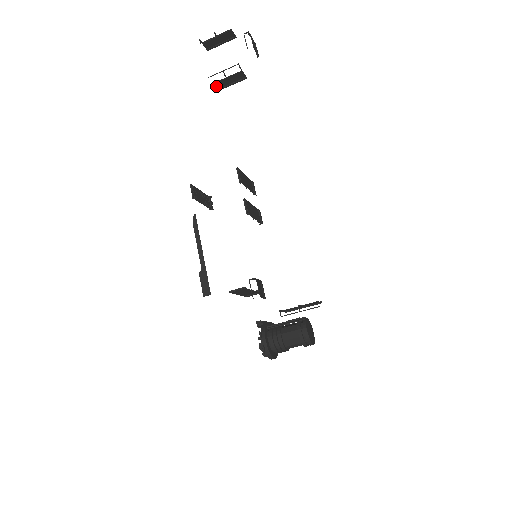
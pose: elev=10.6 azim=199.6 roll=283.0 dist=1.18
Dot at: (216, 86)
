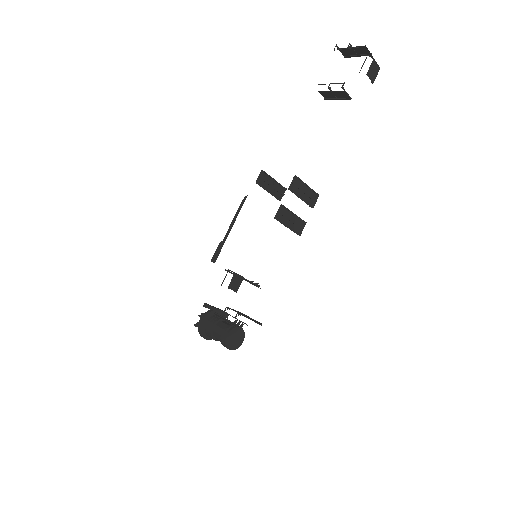
Dot at: (324, 95)
